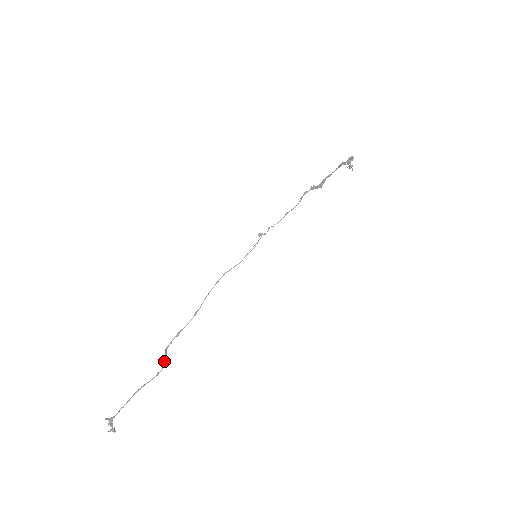
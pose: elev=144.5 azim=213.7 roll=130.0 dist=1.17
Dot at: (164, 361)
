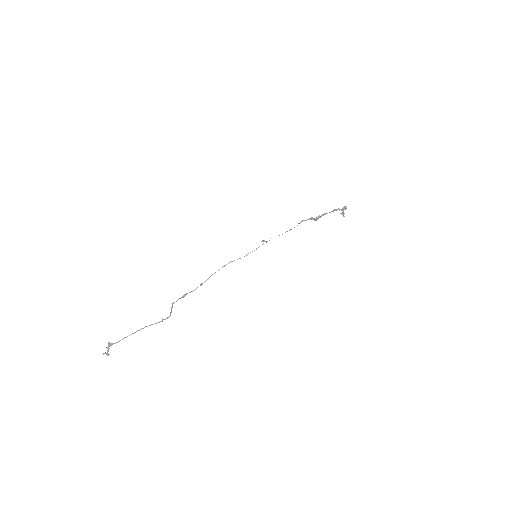
Dot at: (170, 312)
